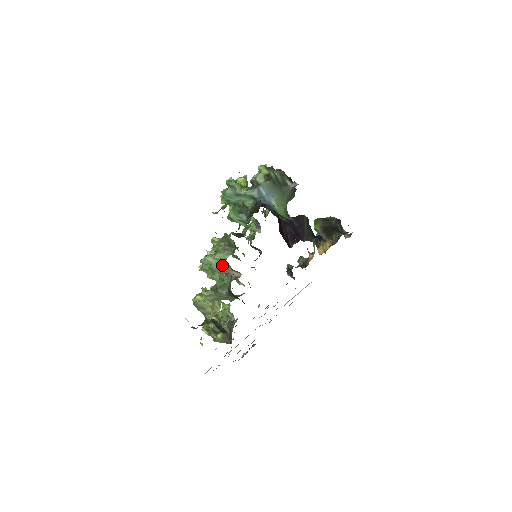
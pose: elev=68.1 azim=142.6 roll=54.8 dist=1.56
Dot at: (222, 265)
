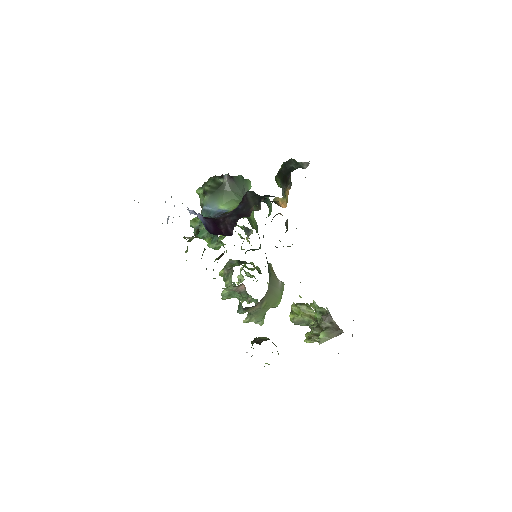
Dot at: (229, 290)
